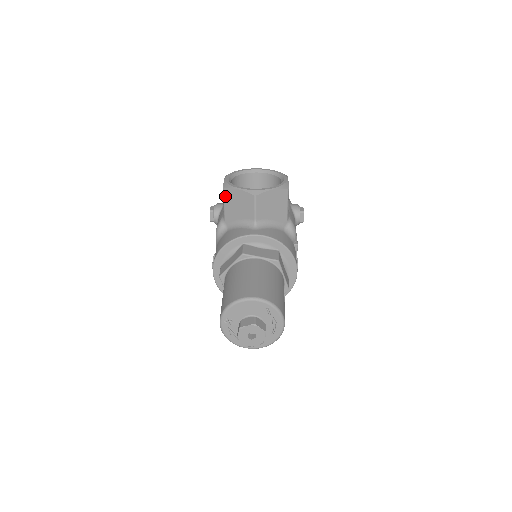
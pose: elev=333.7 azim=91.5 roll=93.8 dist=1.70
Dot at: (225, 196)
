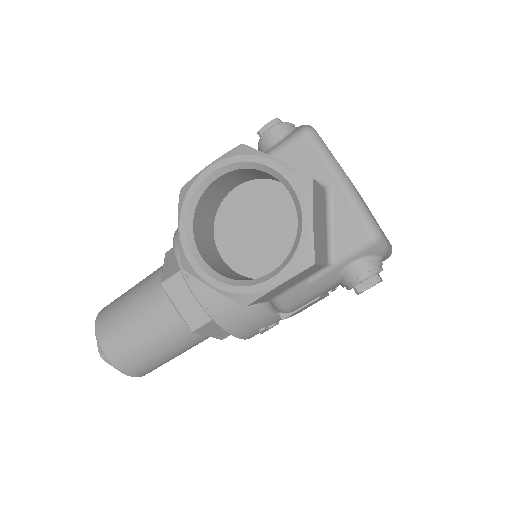
Dot at: occluded
